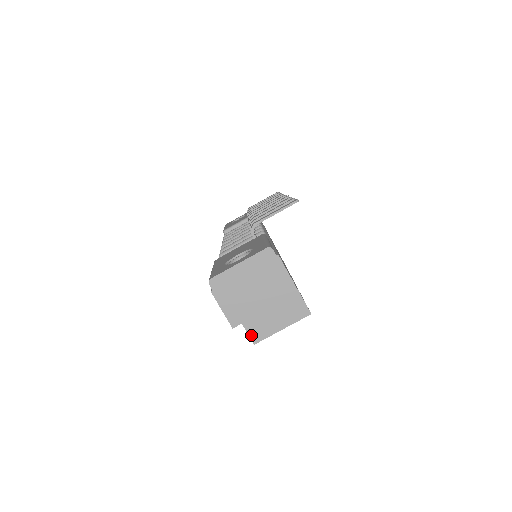
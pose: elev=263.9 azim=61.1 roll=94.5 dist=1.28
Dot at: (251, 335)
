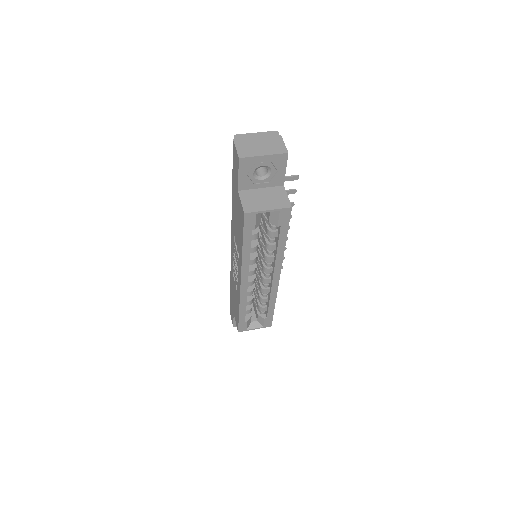
Dot at: (244, 207)
